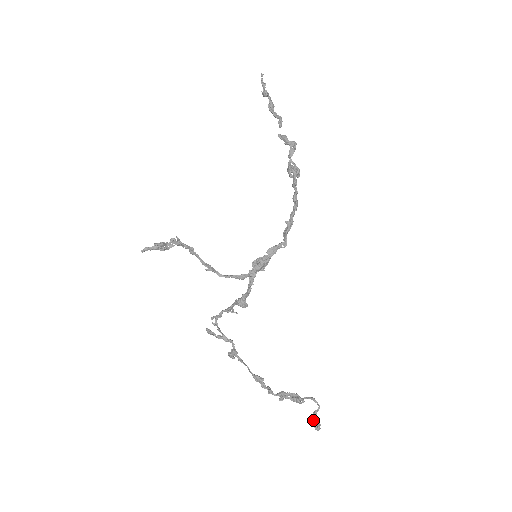
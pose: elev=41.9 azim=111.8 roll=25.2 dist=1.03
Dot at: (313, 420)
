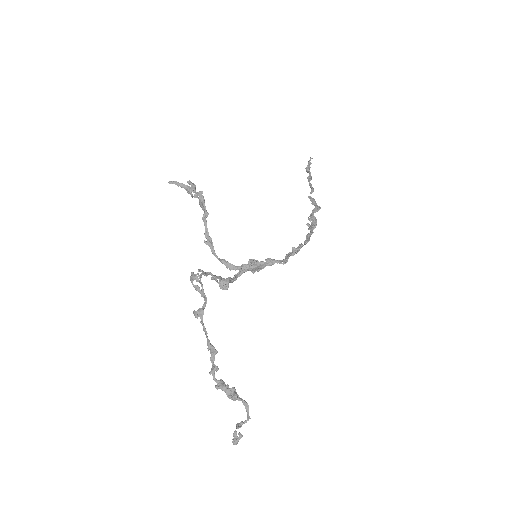
Dot at: occluded
